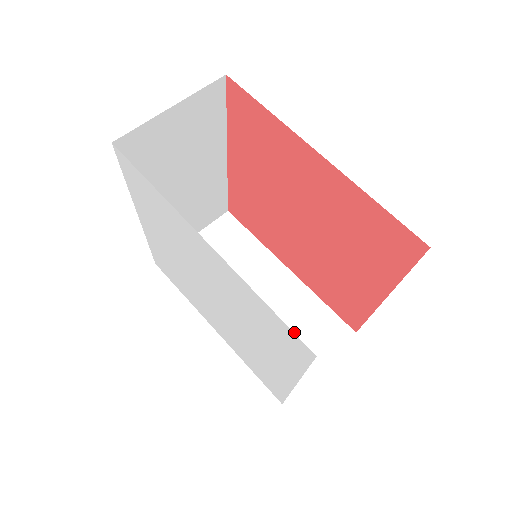
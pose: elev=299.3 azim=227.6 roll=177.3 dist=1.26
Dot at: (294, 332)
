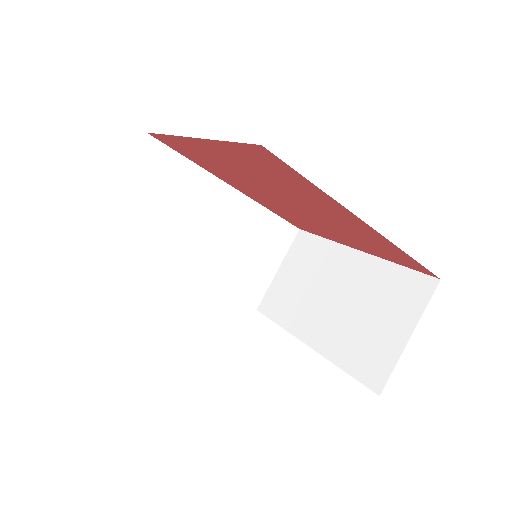
Dot at: (253, 250)
